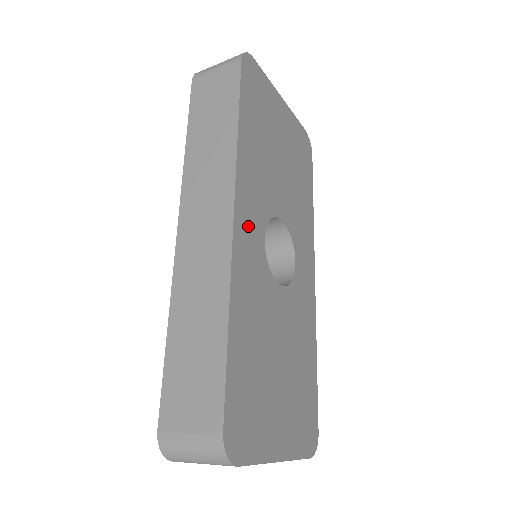
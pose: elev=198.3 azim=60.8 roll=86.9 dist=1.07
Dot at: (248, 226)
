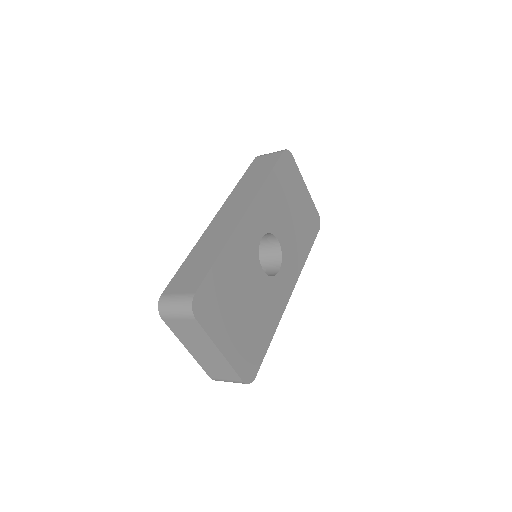
Dot at: (253, 223)
